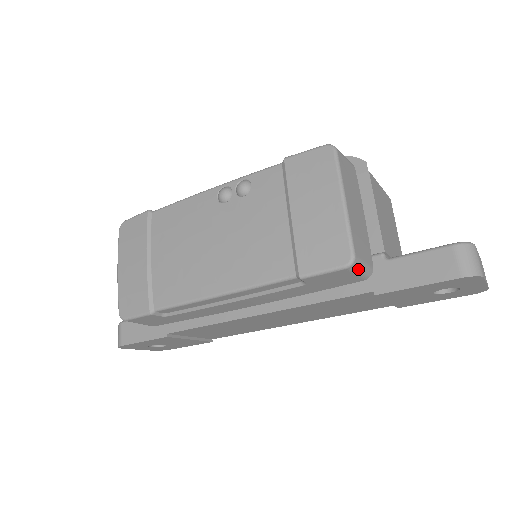
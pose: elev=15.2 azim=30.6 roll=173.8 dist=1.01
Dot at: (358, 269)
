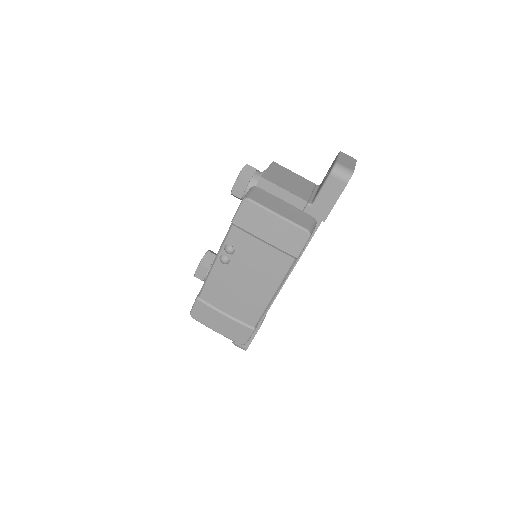
Dot at: (313, 230)
